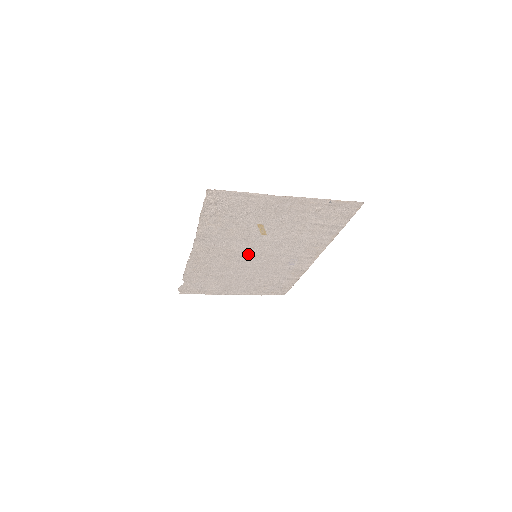
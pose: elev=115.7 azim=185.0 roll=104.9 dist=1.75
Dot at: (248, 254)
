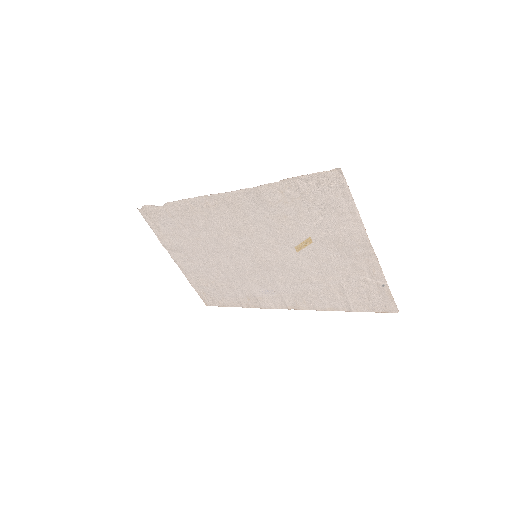
Dot at: (254, 248)
